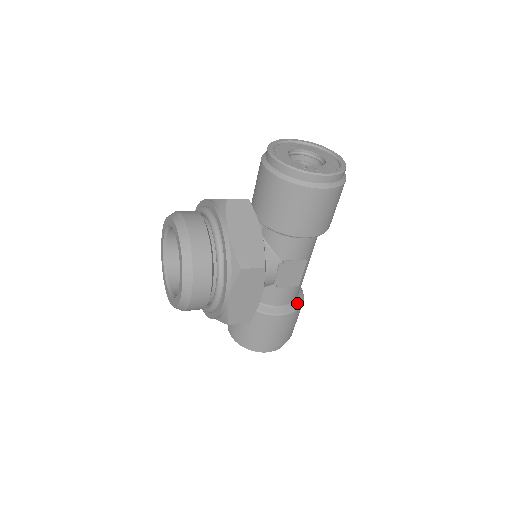
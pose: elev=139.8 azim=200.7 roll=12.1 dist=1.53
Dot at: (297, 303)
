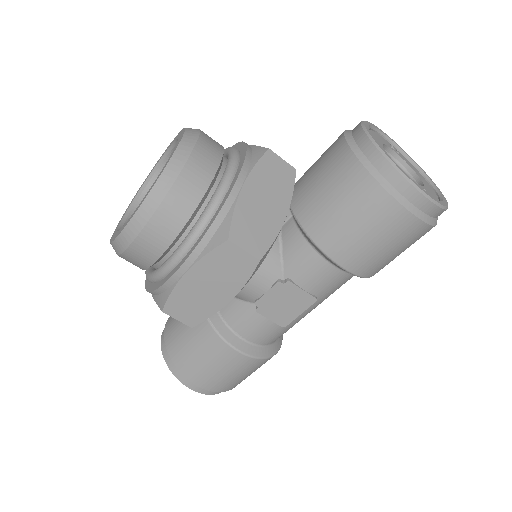
Dot at: (267, 351)
